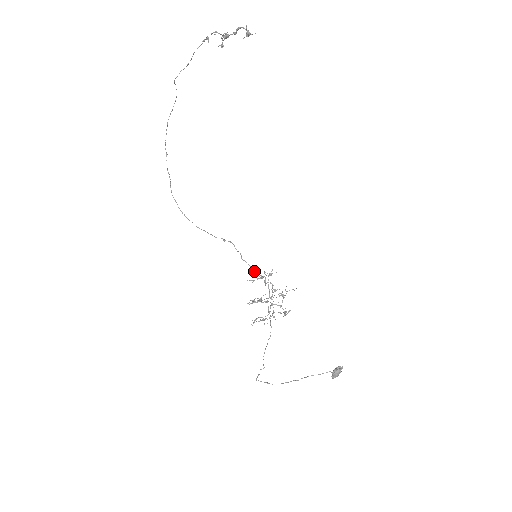
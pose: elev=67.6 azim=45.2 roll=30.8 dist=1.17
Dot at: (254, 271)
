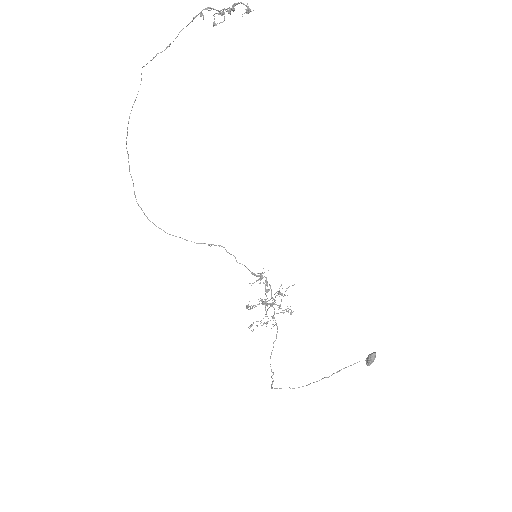
Dot at: (253, 273)
